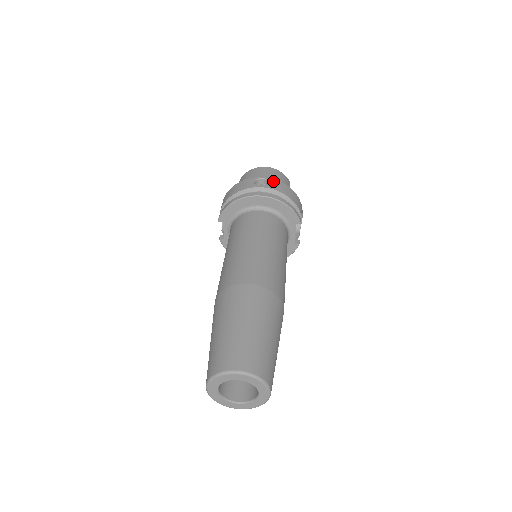
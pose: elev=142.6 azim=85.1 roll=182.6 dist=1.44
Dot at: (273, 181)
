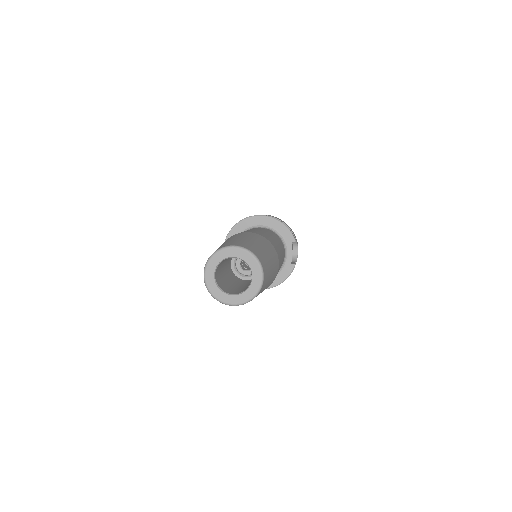
Dot at: occluded
